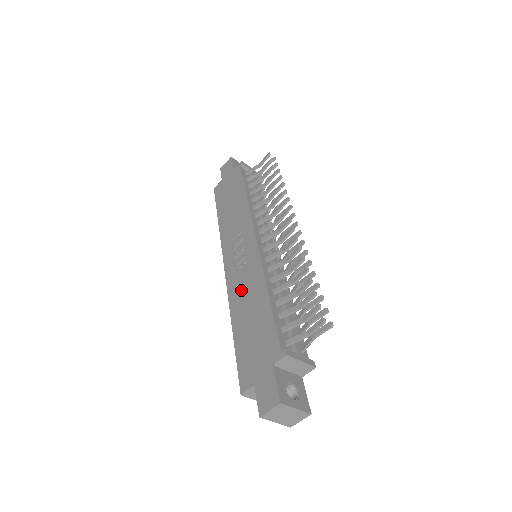
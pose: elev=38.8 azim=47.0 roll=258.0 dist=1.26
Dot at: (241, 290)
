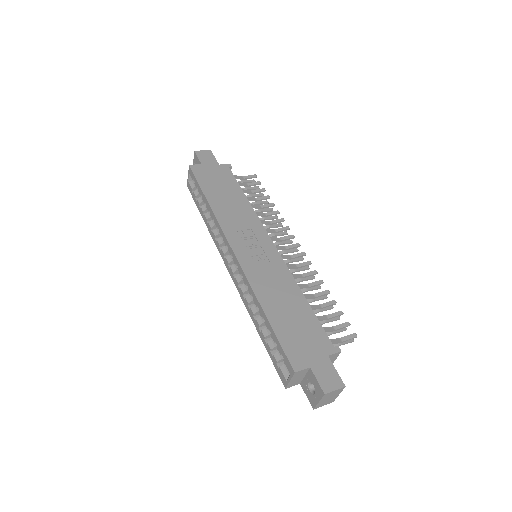
Dot at: (267, 281)
